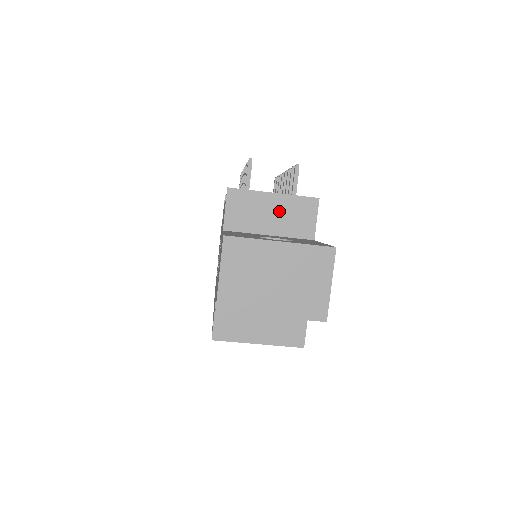
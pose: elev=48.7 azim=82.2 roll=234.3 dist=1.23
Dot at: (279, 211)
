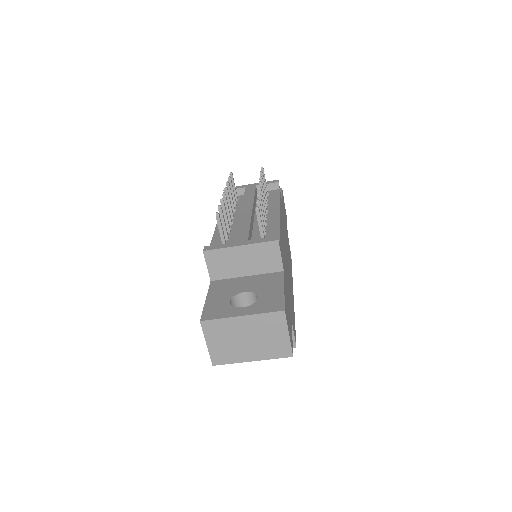
Dot at: (249, 257)
